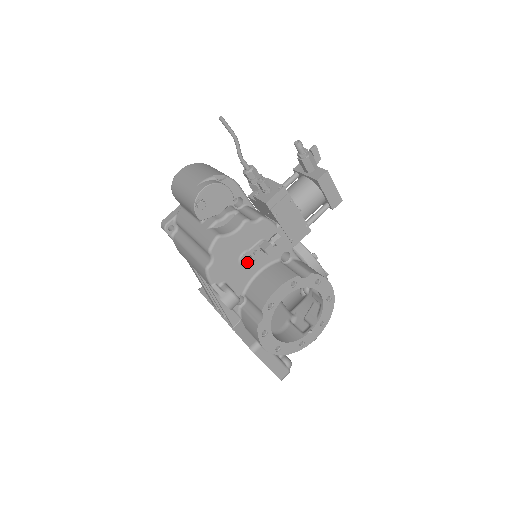
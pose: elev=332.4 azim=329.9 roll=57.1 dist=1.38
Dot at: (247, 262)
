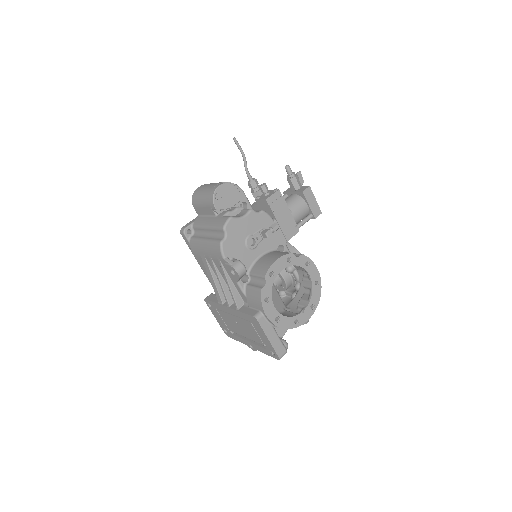
Dot at: (251, 246)
